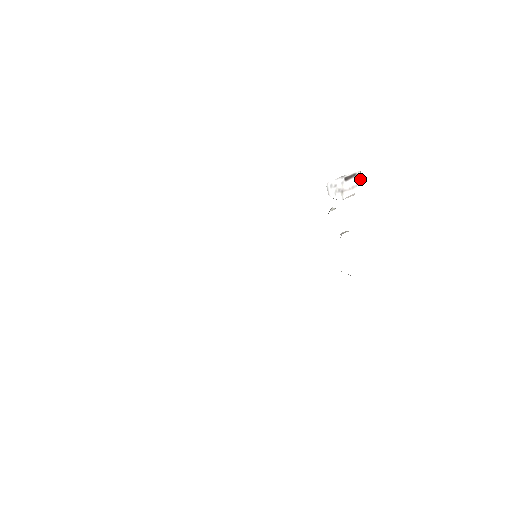
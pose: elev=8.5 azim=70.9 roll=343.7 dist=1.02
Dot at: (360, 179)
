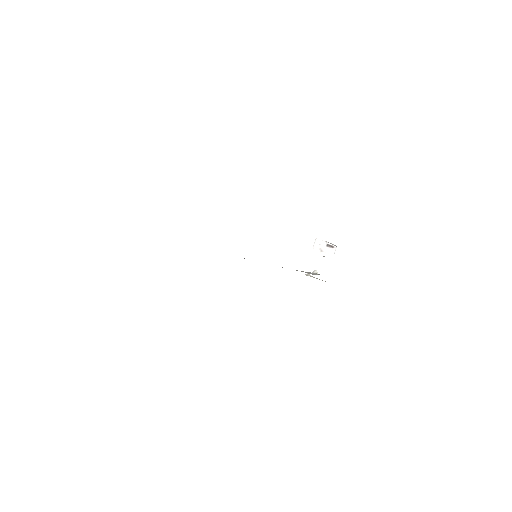
Dot at: (334, 252)
